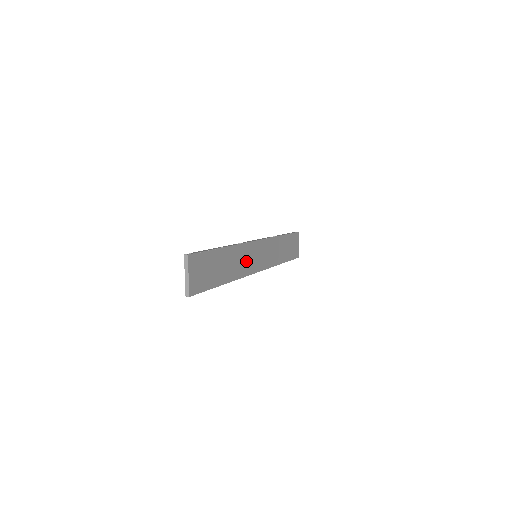
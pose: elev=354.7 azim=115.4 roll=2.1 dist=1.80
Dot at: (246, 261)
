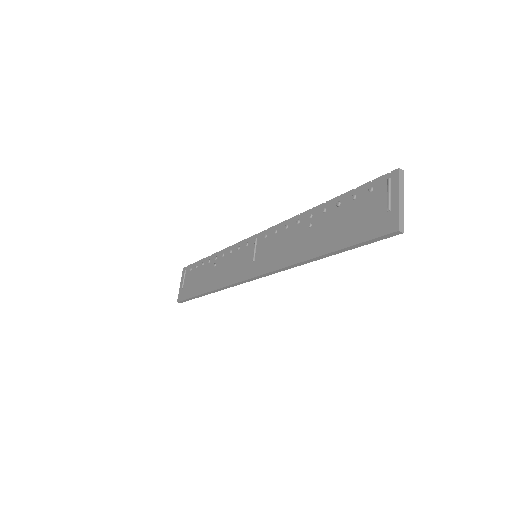
Dot at: occluded
